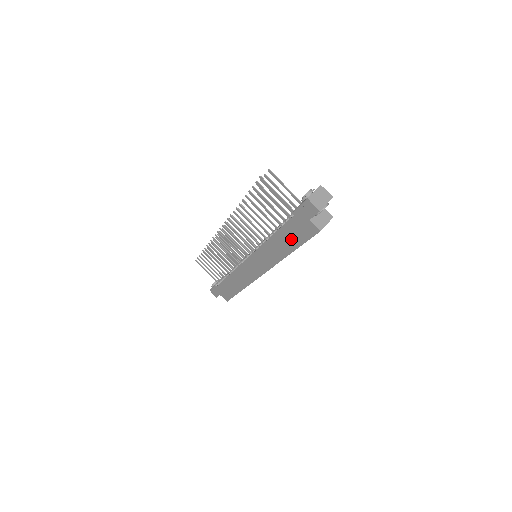
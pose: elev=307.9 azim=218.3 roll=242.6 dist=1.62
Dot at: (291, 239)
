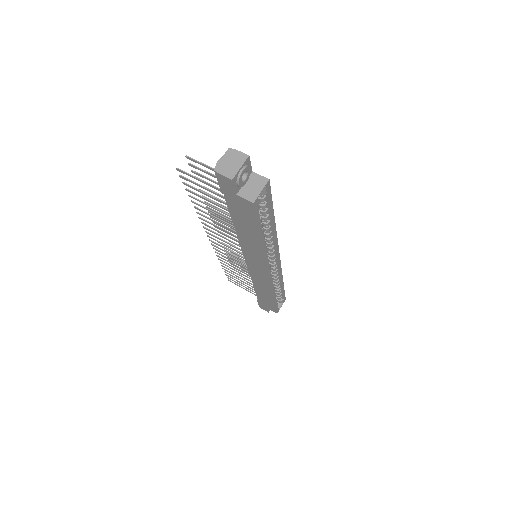
Dot at: (247, 225)
